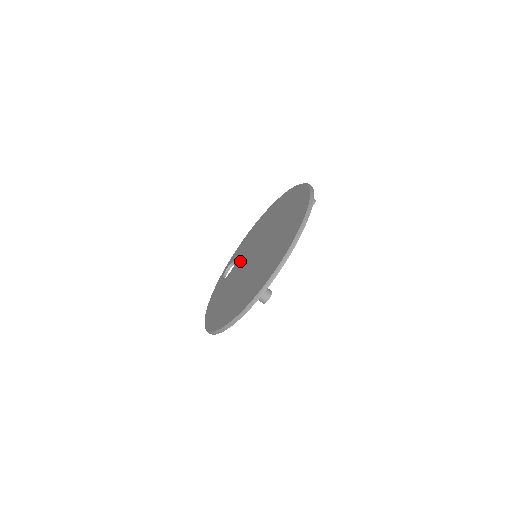
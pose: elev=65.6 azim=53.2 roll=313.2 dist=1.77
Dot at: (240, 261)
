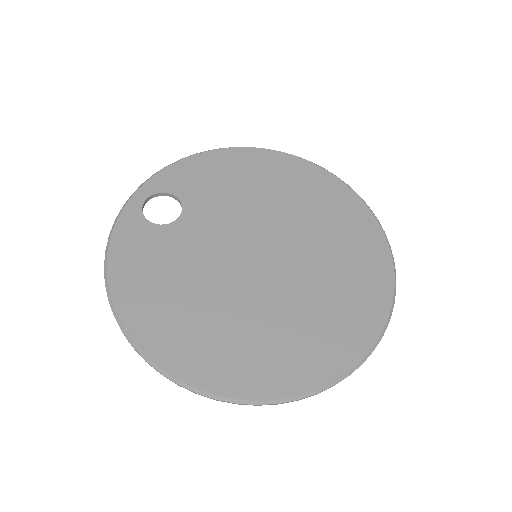
Dot at: (205, 224)
